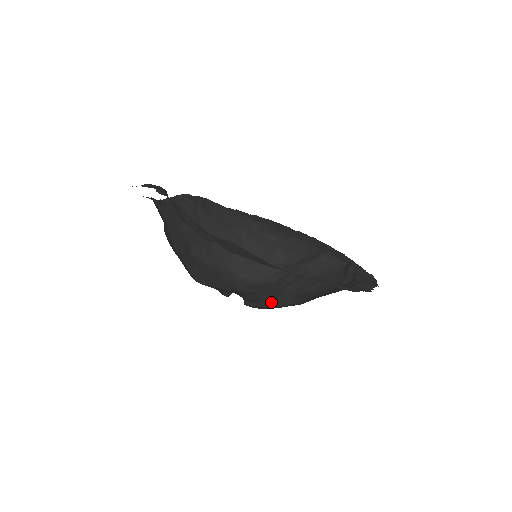
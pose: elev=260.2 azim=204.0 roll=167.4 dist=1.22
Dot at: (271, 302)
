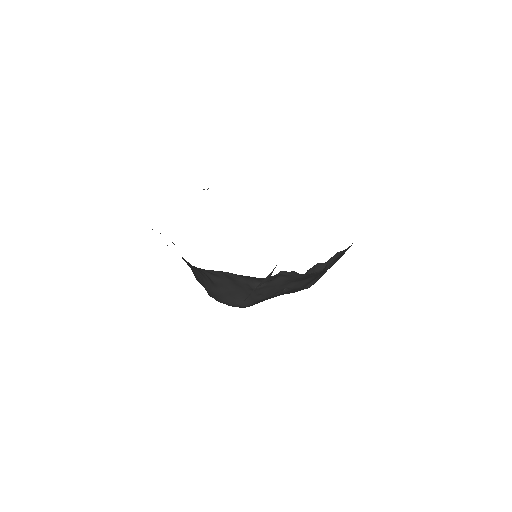
Dot at: (291, 292)
